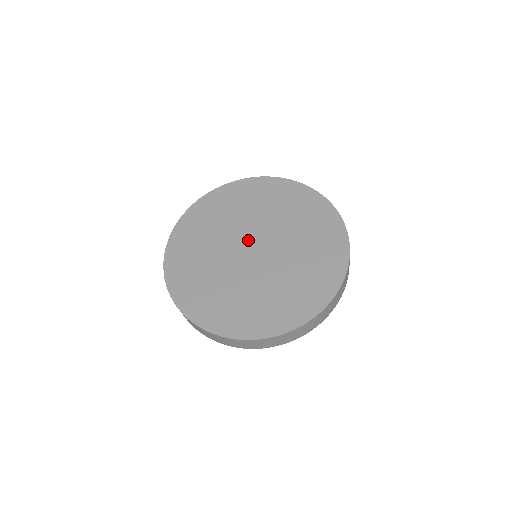
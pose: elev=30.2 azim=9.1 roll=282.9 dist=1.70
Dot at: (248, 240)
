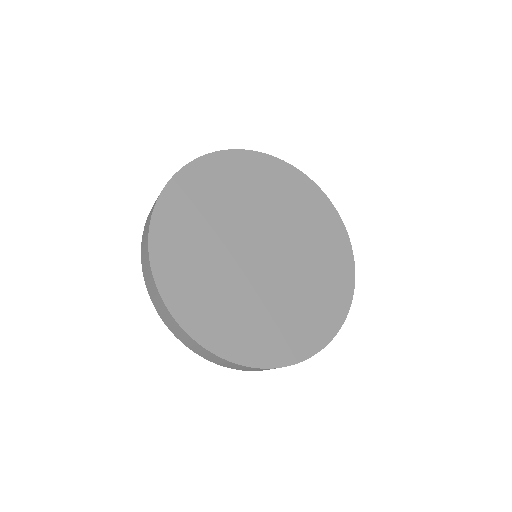
Dot at: (252, 239)
